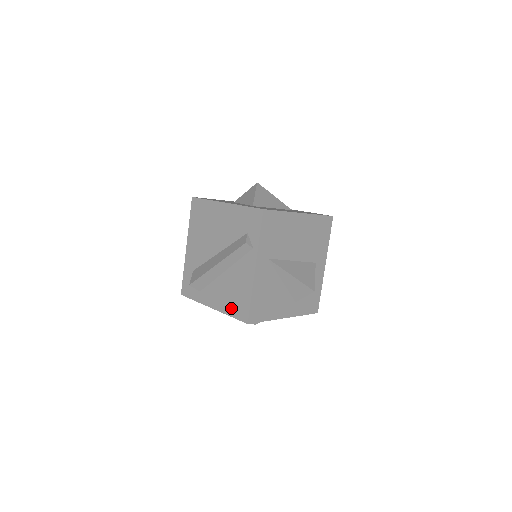
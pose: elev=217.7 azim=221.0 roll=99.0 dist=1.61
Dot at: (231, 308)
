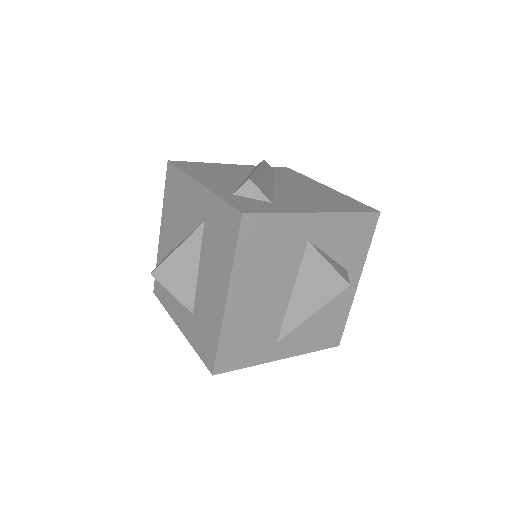
Dot at: occluded
